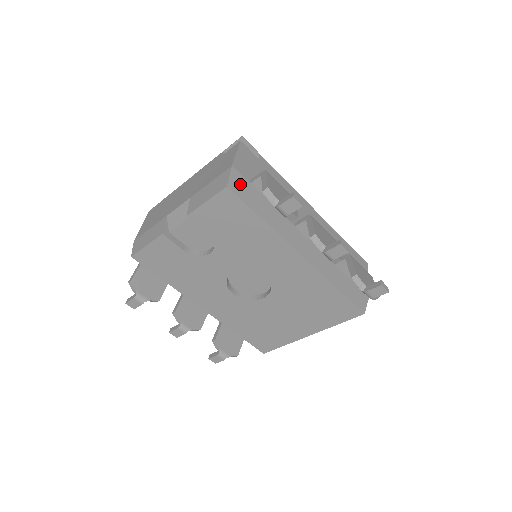
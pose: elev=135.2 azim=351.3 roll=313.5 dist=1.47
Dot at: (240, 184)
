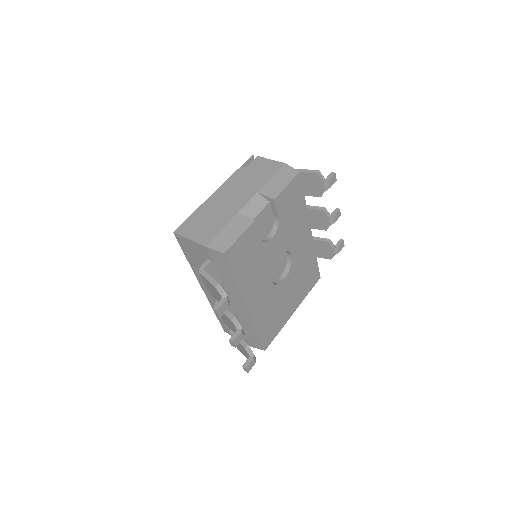
Dot at: occluded
